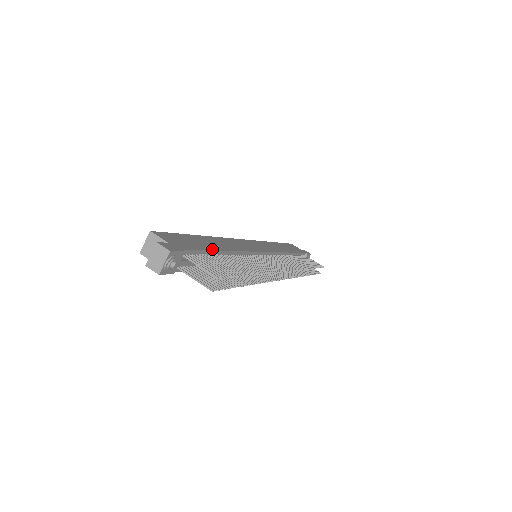
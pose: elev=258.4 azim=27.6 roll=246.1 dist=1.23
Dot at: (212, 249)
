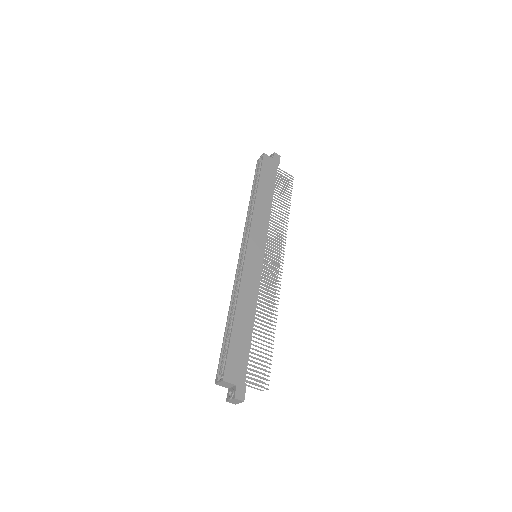
Dot at: (250, 341)
